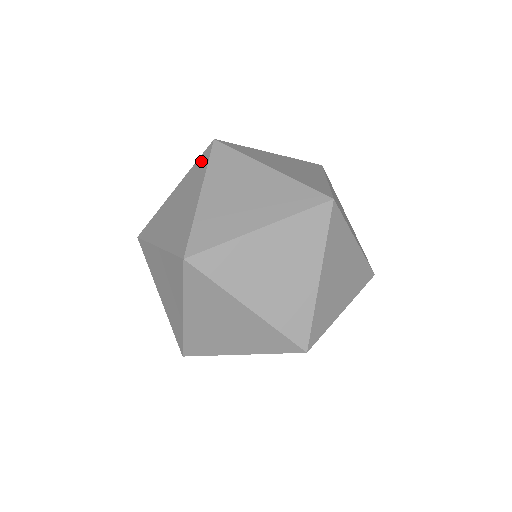
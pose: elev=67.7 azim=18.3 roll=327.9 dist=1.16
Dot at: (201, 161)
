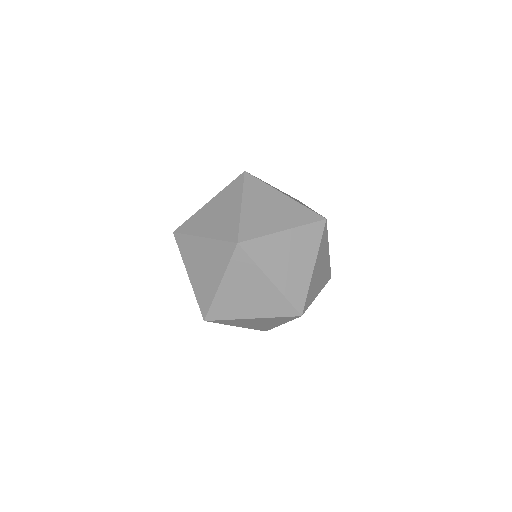
Dot at: occluded
